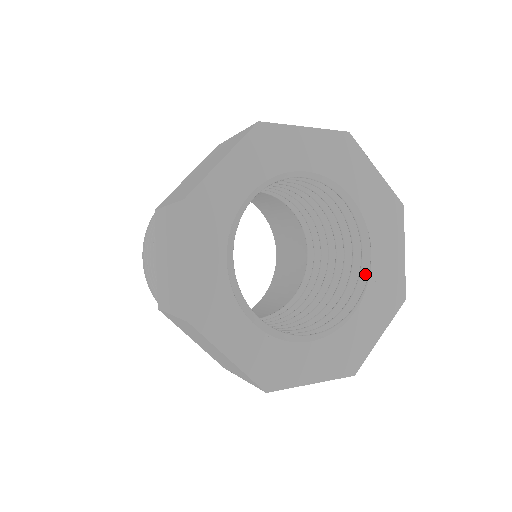
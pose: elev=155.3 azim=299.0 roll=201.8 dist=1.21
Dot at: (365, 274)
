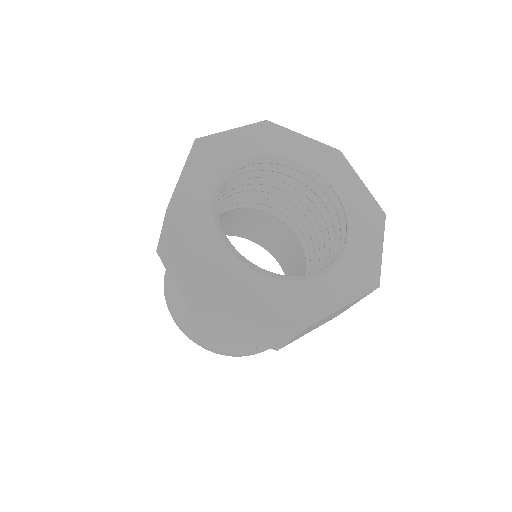
Dot at: (341, 212)
